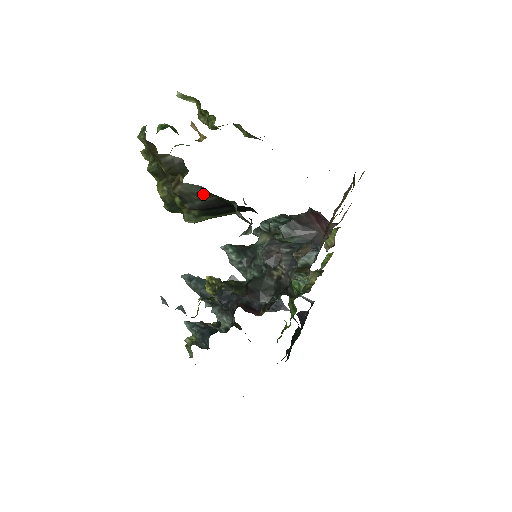
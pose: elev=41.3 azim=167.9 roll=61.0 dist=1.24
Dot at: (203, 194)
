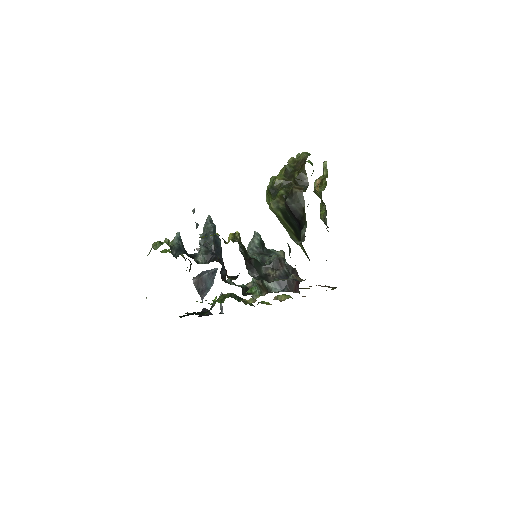
Dot at: (301, 206)
